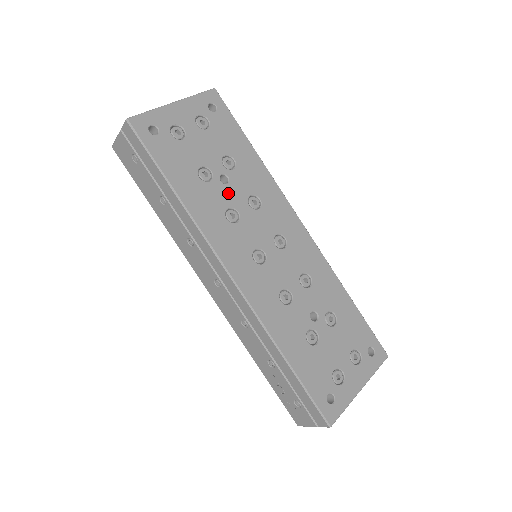
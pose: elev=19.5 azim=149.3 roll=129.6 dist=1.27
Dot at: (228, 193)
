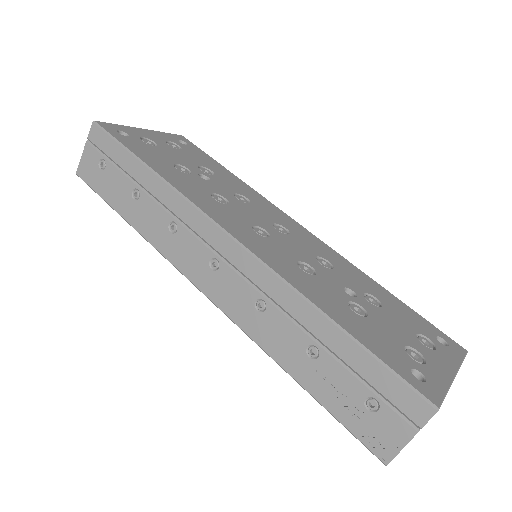
Dot at: (210, 185)
